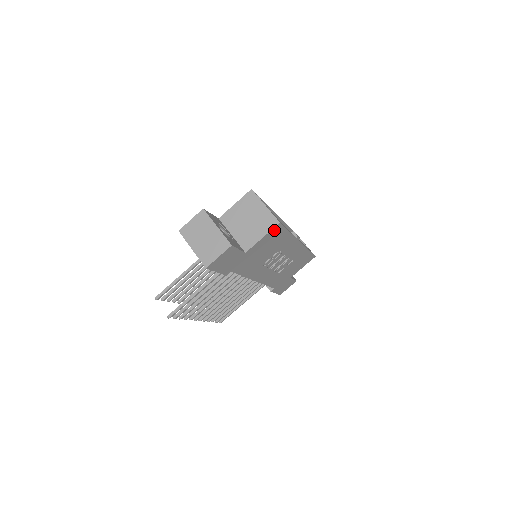
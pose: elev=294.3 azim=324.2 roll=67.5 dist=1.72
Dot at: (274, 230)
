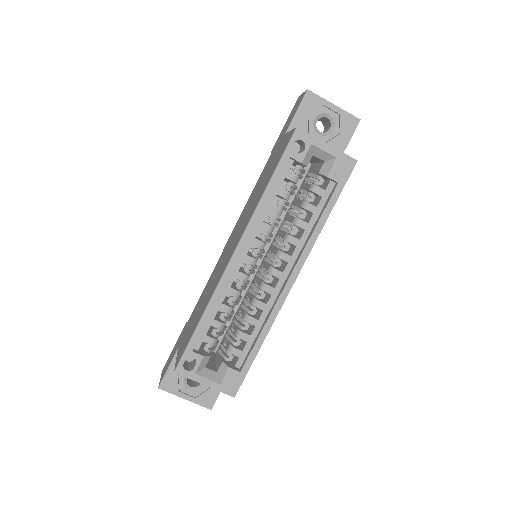
Dot at: occluded
